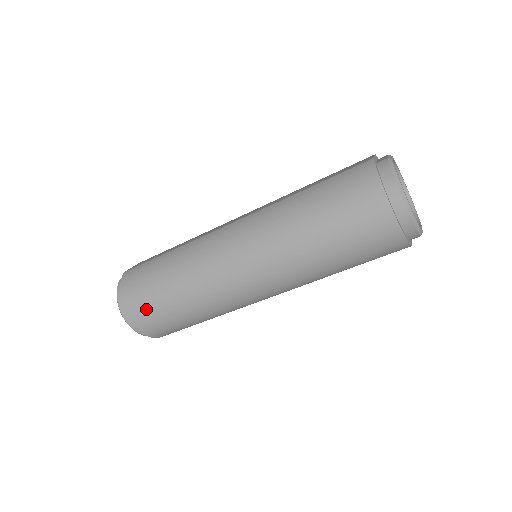
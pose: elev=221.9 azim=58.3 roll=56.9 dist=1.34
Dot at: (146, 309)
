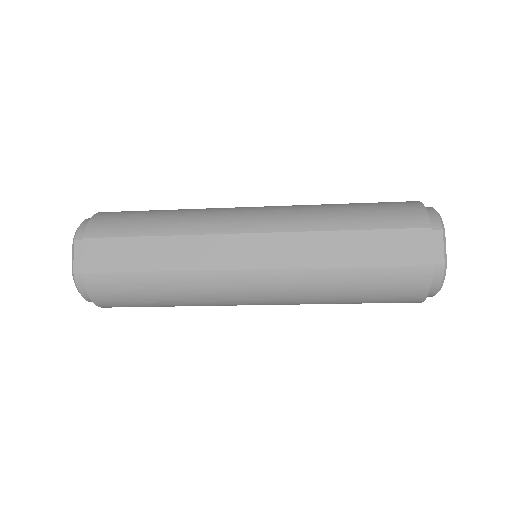
Dot at: occluded
